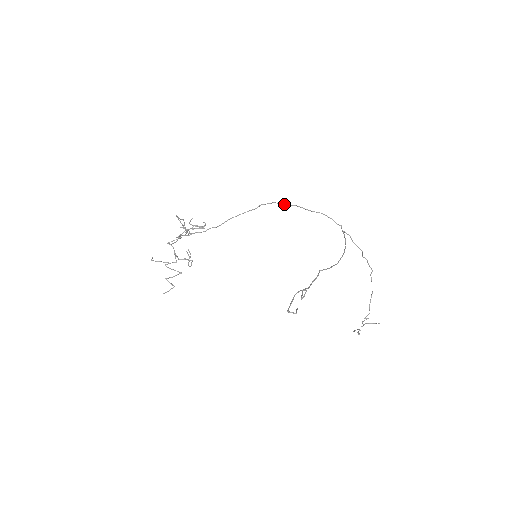
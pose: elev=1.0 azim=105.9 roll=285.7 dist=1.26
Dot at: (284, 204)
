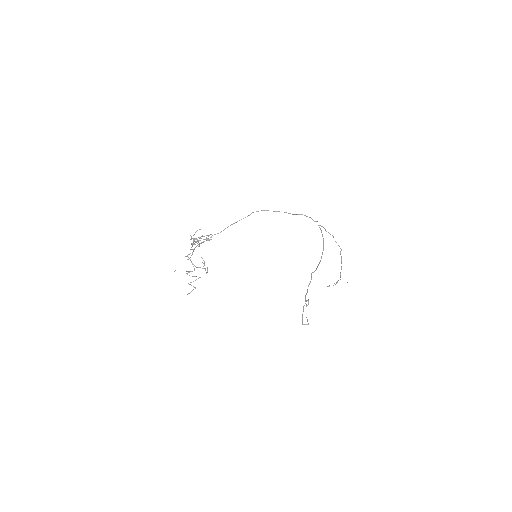
Dot at: occluded
